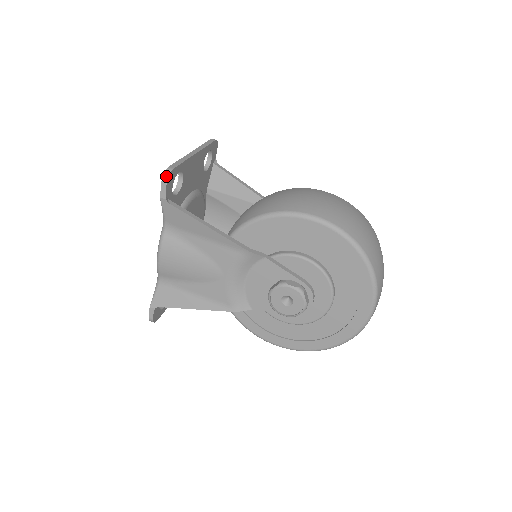
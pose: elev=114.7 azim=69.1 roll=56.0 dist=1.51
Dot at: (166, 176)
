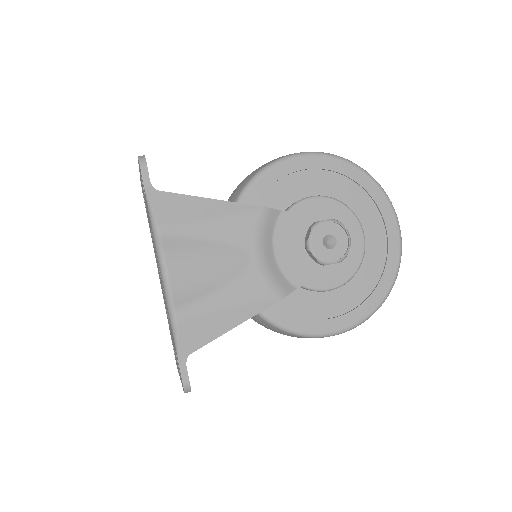
Dot at: (142, 159)
